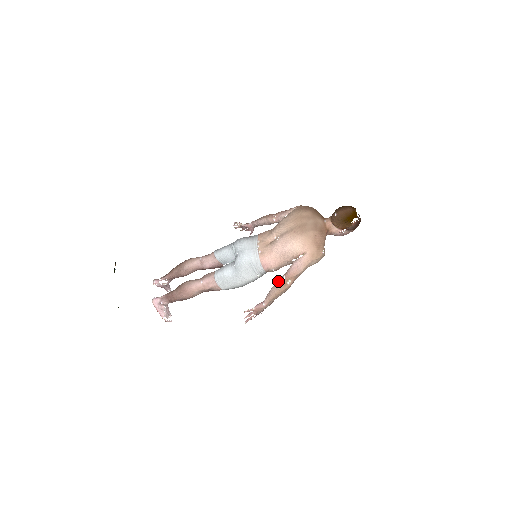
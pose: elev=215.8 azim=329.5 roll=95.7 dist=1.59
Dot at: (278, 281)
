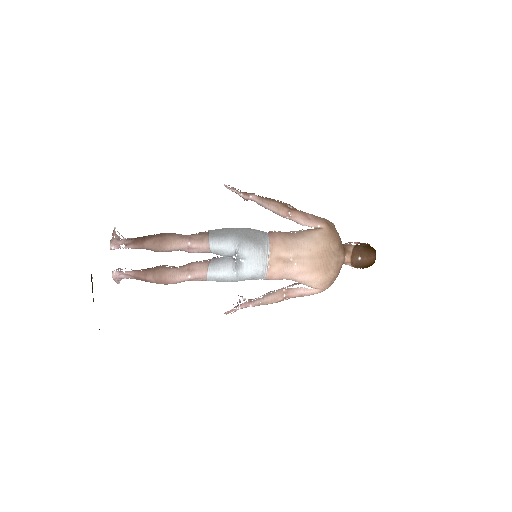
Dot at: (276, 296)
